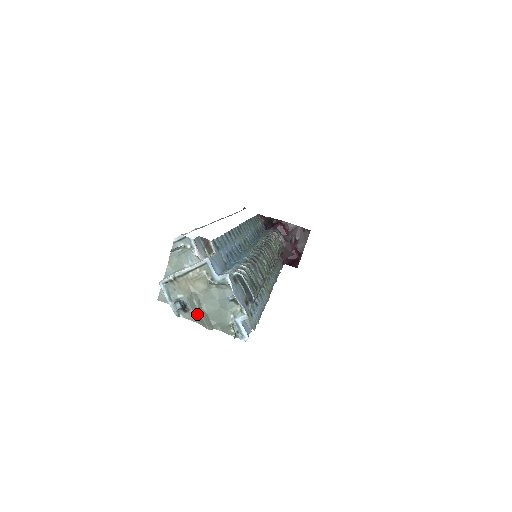
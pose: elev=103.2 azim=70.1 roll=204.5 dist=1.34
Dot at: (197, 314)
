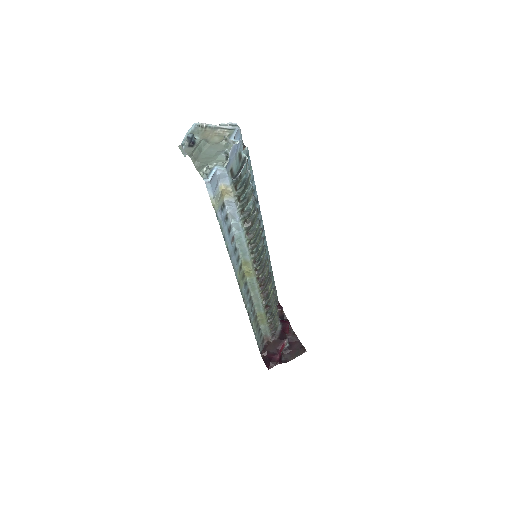
Dot at: (195, 149)
